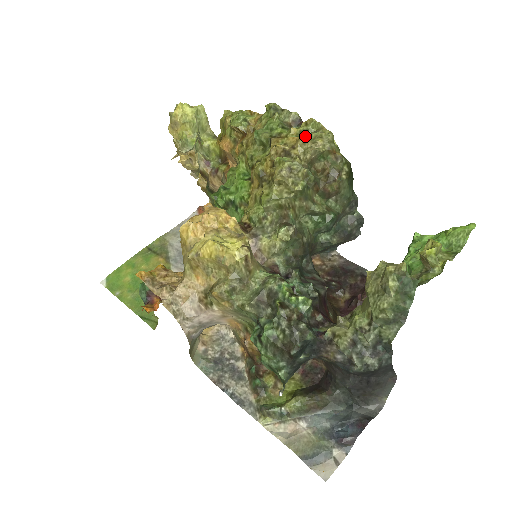
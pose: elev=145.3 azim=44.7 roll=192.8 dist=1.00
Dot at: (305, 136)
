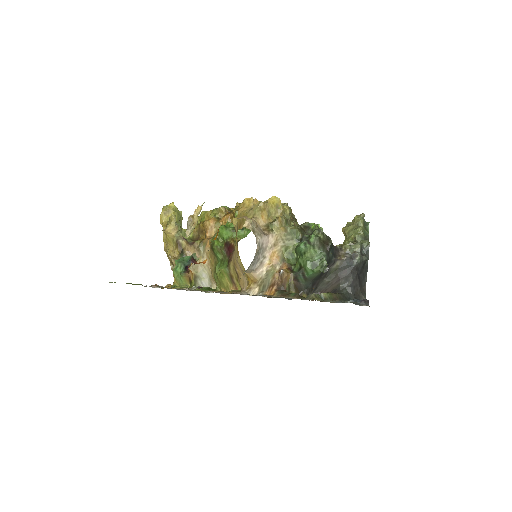
Dot at: occluded
